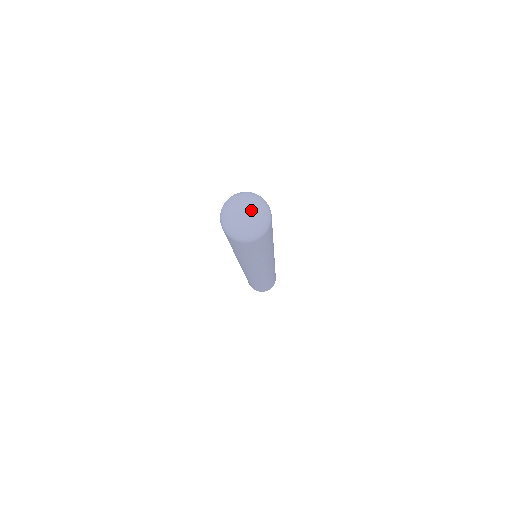
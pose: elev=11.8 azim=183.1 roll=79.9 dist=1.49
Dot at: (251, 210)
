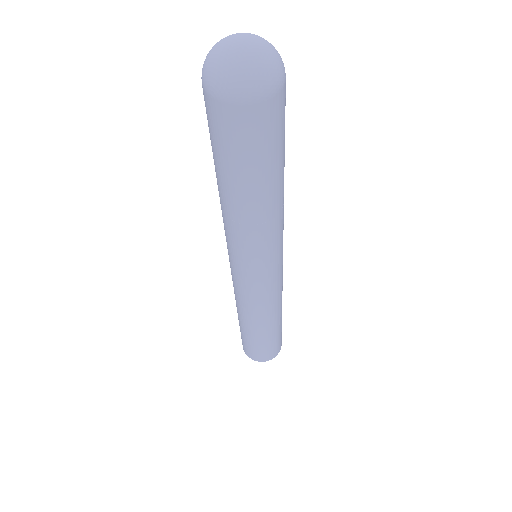
Dot at: (248, 35)
